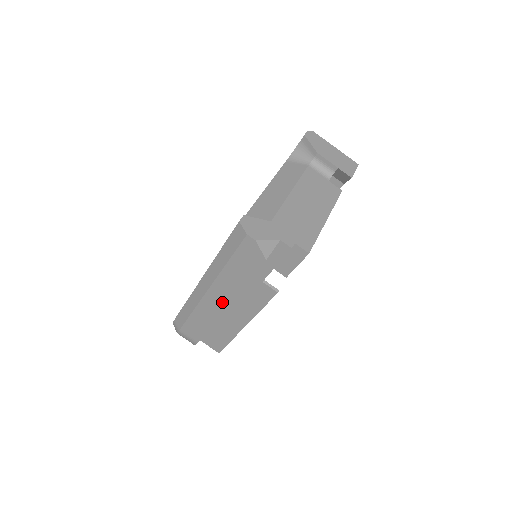
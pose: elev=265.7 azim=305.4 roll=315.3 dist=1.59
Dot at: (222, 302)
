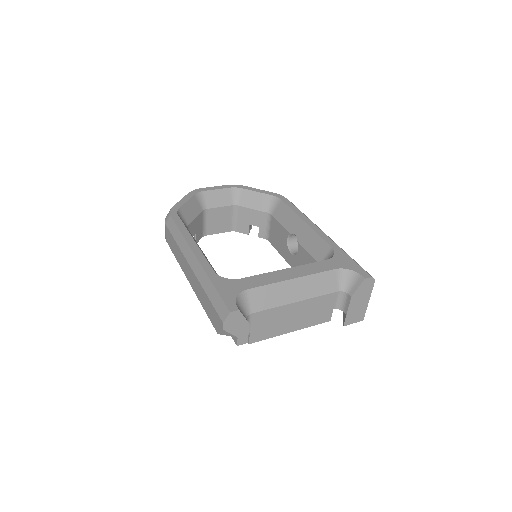
Dot at: (190, 278)
